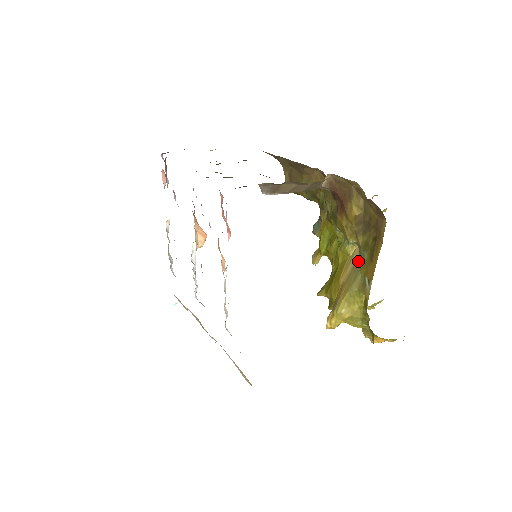
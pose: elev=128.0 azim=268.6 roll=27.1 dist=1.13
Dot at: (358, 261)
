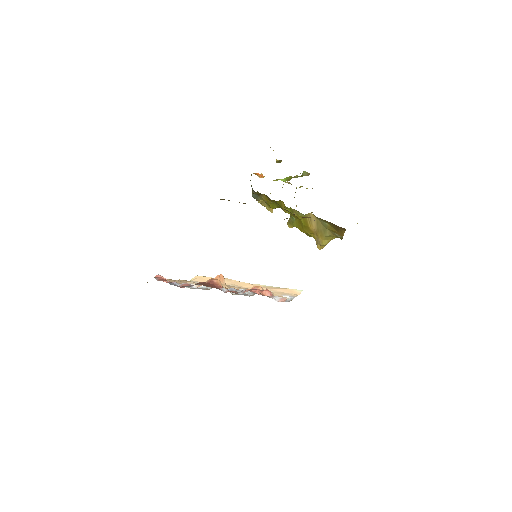
Dot at: (319, 222)
